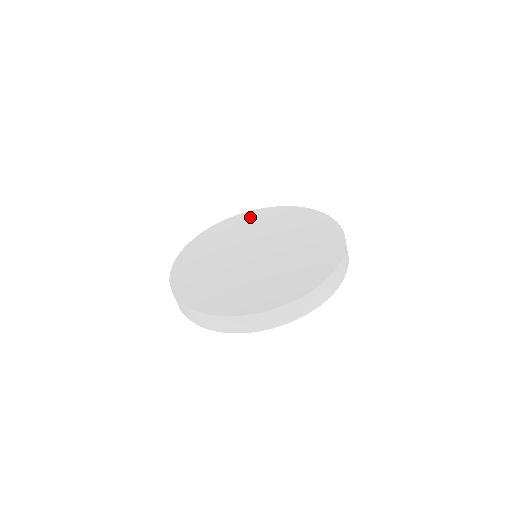
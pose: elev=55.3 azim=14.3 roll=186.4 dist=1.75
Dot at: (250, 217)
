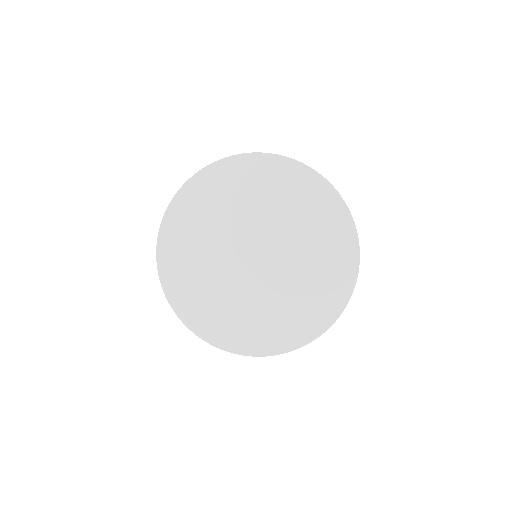
Dot at: (323, 202)
